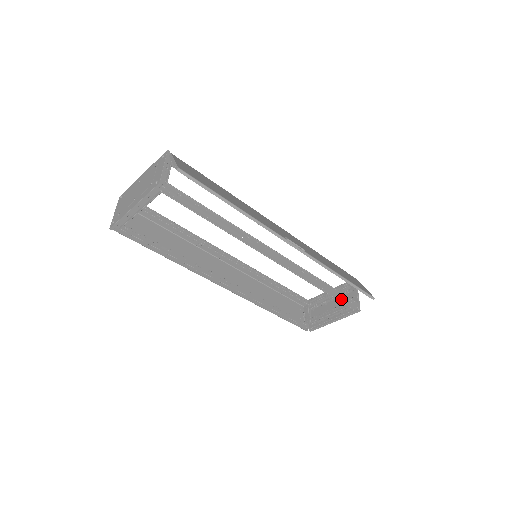
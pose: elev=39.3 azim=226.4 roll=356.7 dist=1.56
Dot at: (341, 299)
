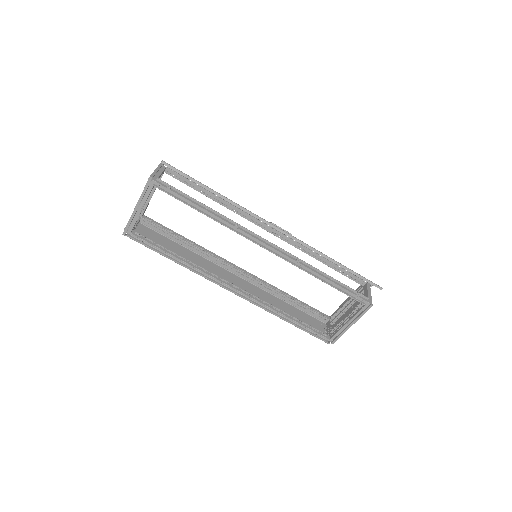
Dot at: (347, 292)
